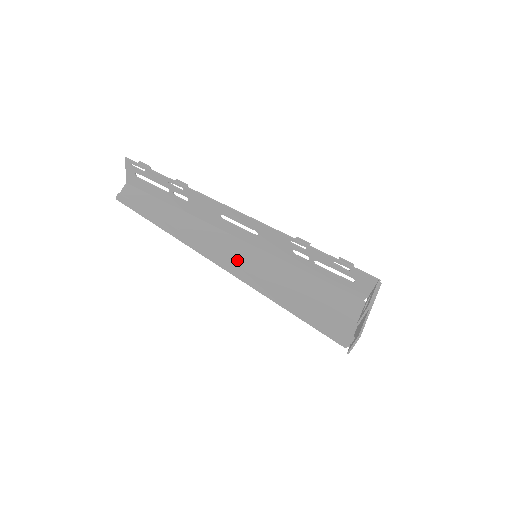
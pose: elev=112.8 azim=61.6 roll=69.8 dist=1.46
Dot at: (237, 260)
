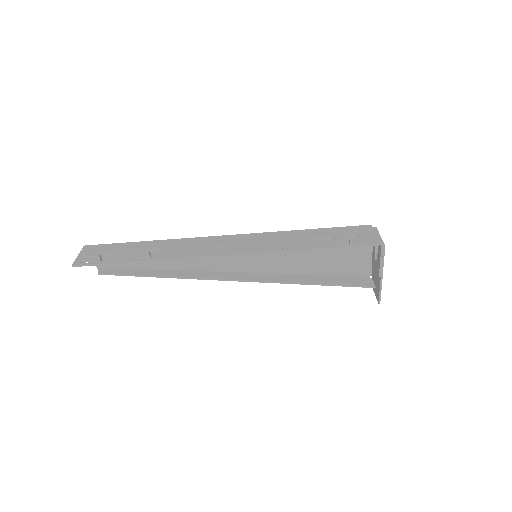
Dot at: (241, 260)
